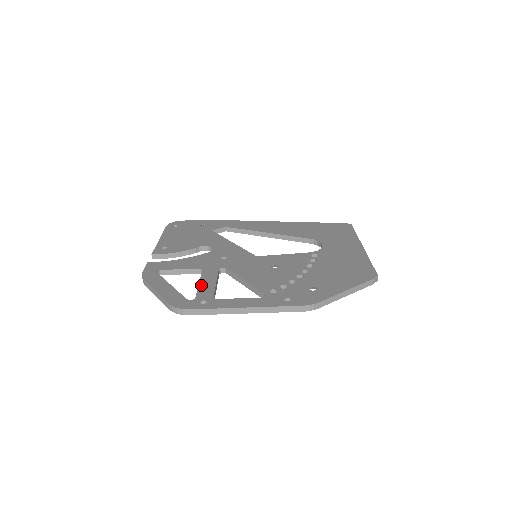
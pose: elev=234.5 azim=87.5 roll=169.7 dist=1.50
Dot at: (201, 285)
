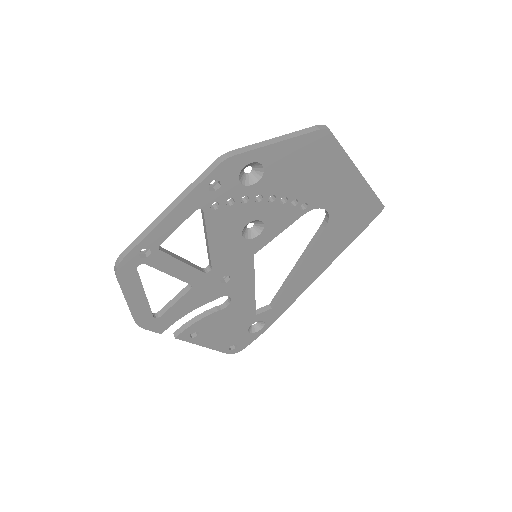
Dot at: occluded
